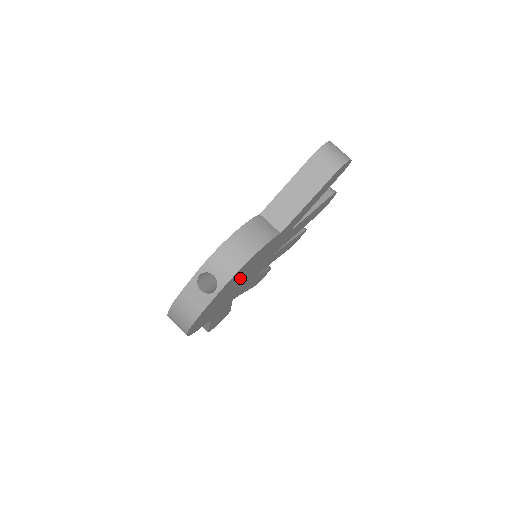
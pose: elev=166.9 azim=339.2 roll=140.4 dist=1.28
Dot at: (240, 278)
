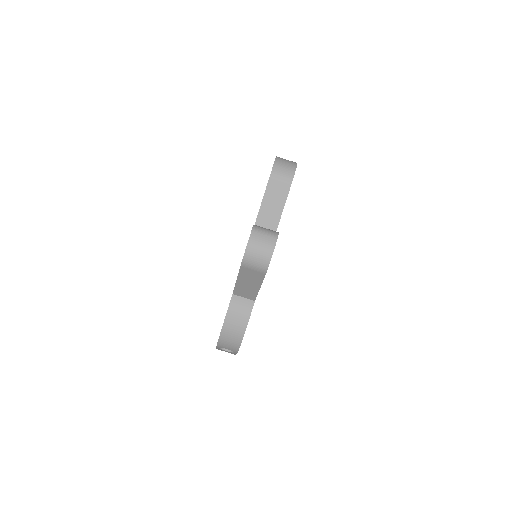
Dot at: occluded
